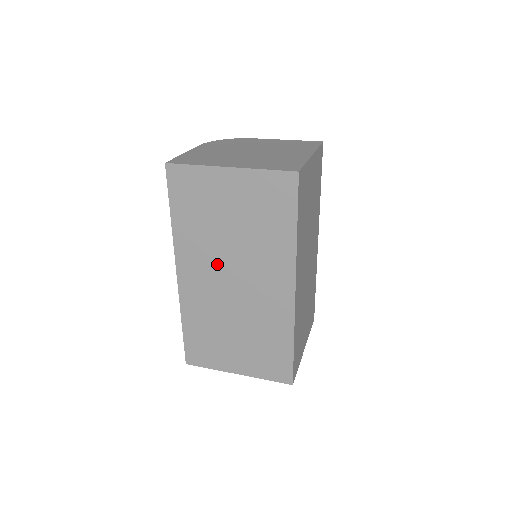
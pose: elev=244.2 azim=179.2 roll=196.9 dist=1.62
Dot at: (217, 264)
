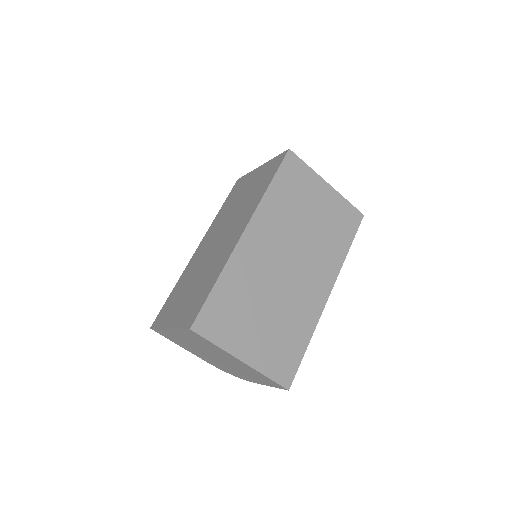
Dot at: (219, 230)
